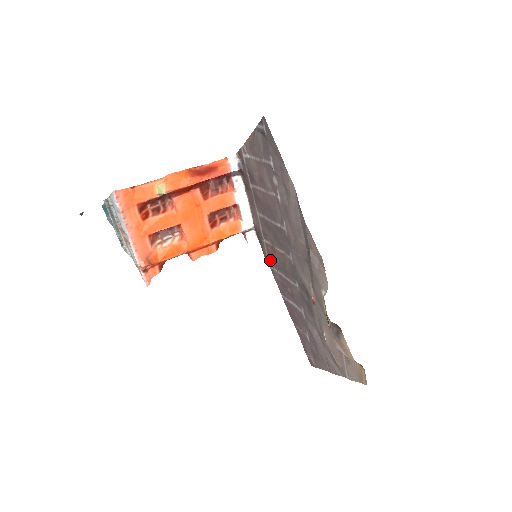
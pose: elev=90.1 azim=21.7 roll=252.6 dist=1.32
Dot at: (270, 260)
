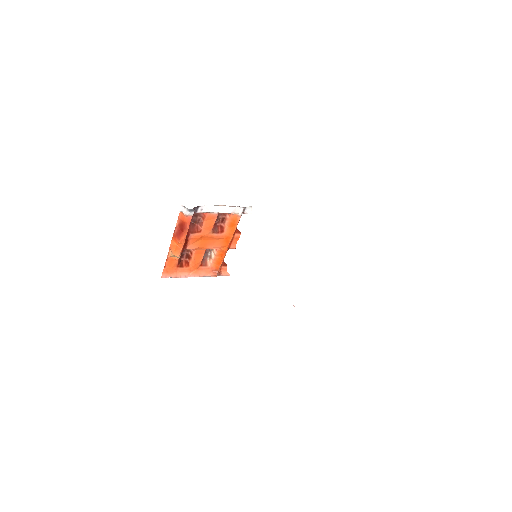
Dot at: occluded
